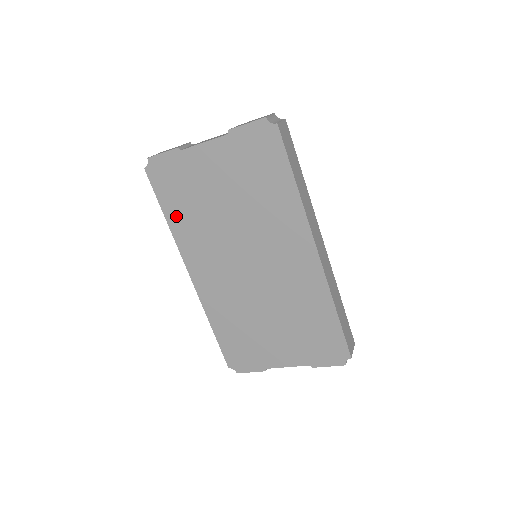
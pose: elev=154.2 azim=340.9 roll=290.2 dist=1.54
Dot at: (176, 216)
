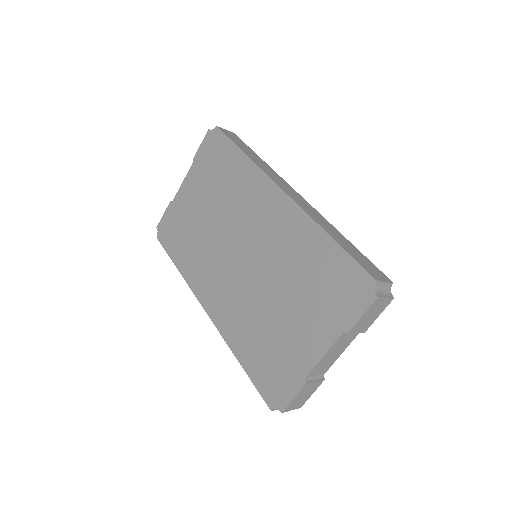
Dot at: (182, 258)
